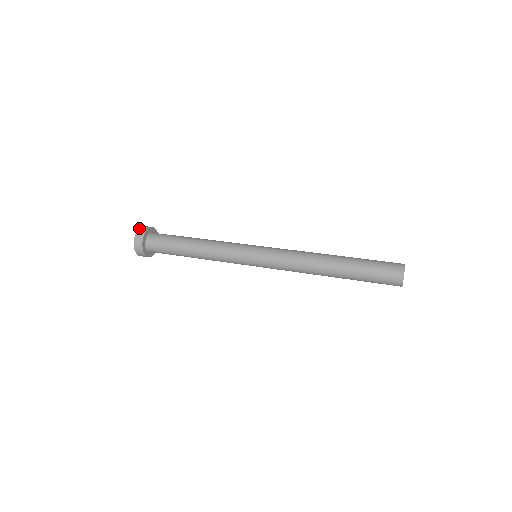
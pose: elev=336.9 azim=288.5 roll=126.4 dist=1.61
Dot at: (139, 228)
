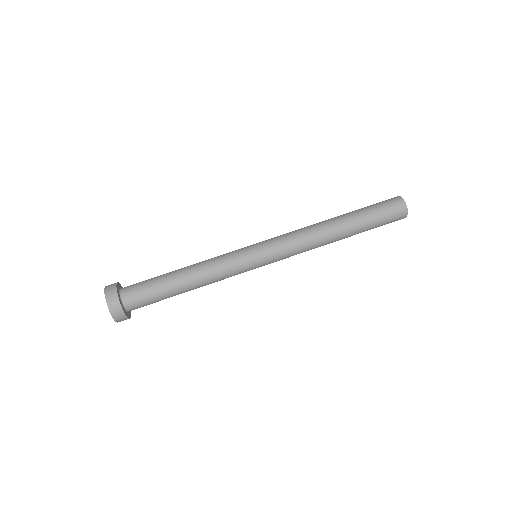
Dot at: (115, 320)
